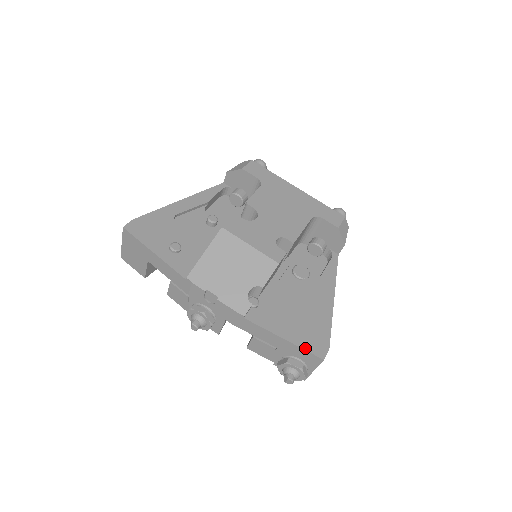
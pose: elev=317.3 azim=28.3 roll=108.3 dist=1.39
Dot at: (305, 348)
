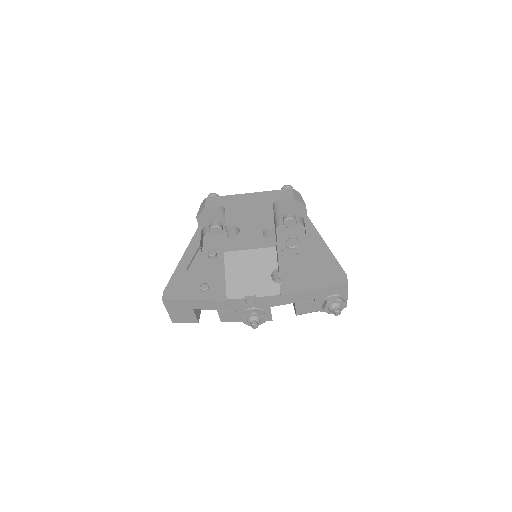
Dot at: (331, 285)
